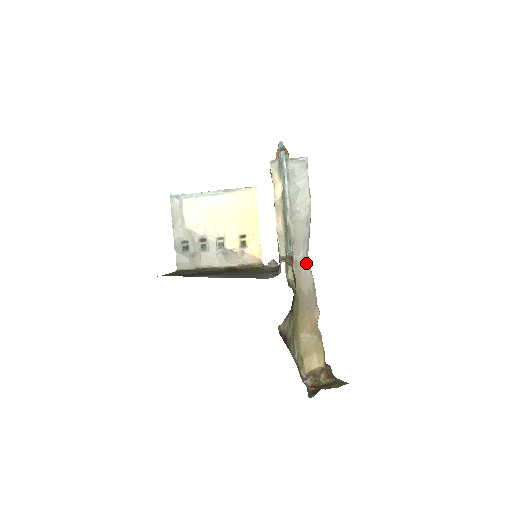
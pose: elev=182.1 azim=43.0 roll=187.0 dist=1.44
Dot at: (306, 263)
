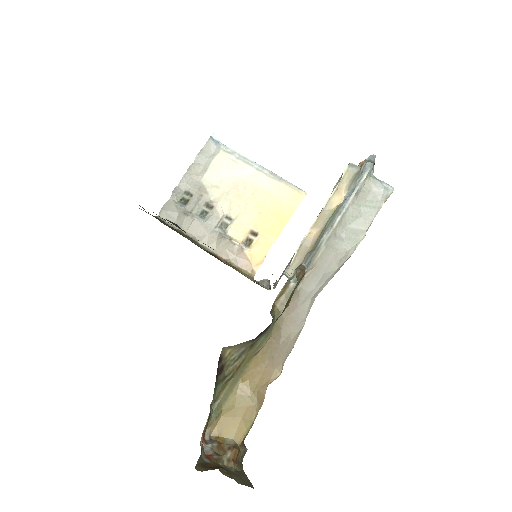
Dot at: (308, 303)
